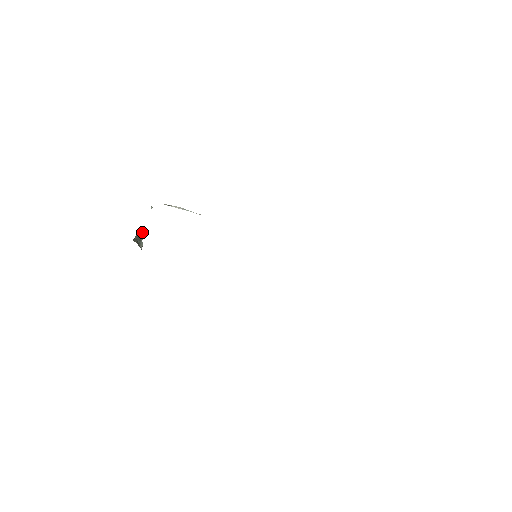
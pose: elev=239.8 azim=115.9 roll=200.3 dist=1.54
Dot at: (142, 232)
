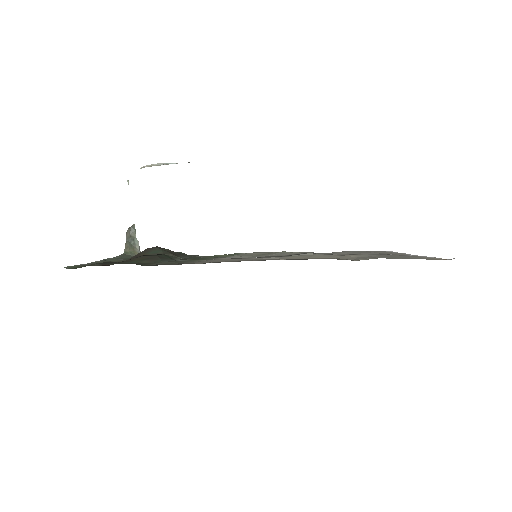
Dot at: (131, 226)
